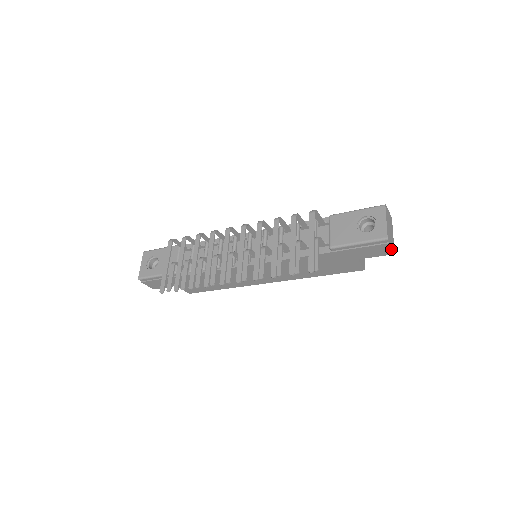
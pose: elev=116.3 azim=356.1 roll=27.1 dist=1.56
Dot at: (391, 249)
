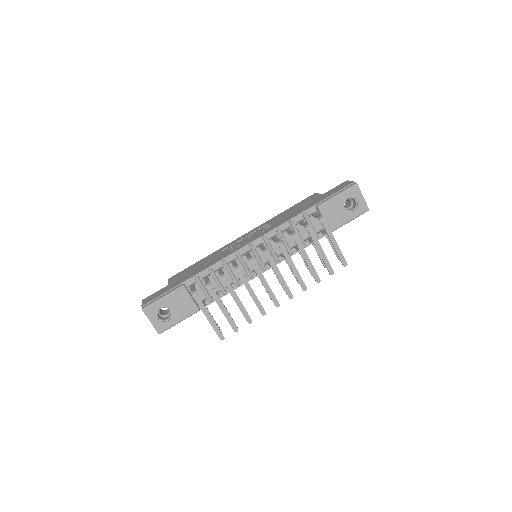
Dot at: occluded
